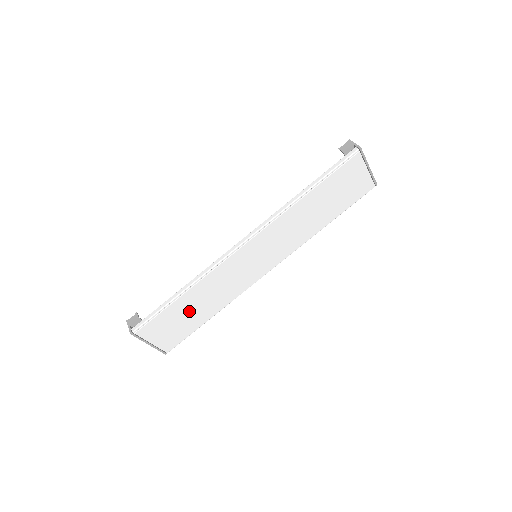
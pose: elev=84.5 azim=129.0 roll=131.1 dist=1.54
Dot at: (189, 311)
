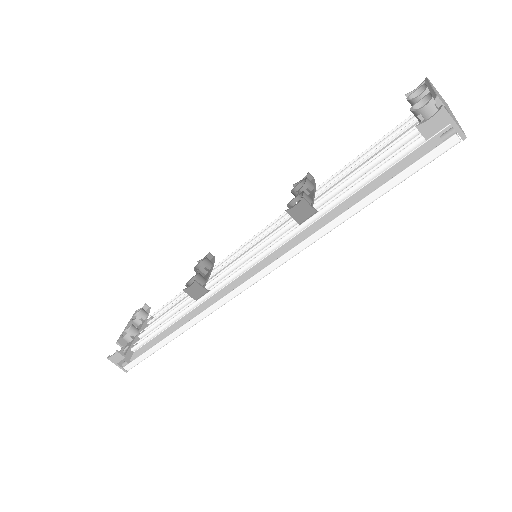
Dot at: occluded
